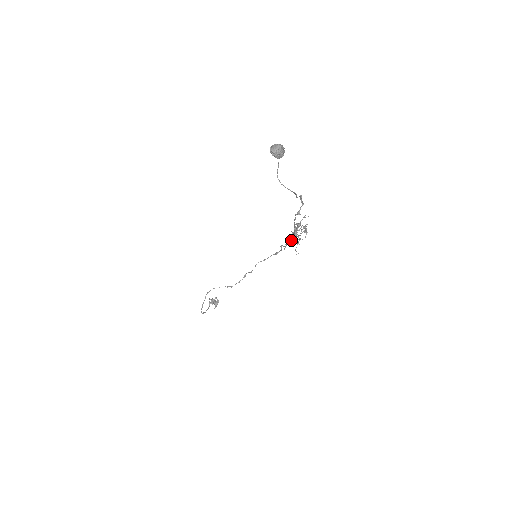
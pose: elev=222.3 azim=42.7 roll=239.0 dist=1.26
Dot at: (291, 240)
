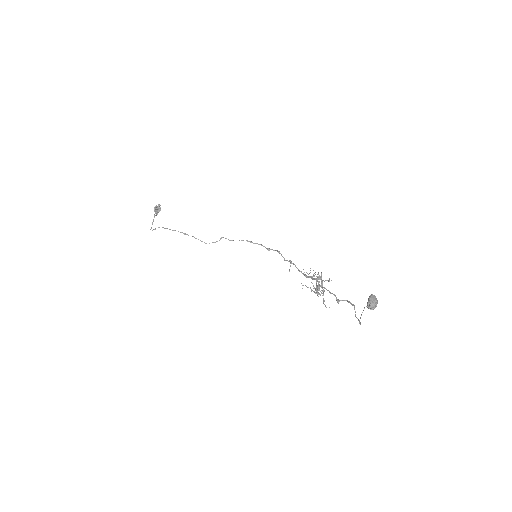
Dot at: (299, 271)
